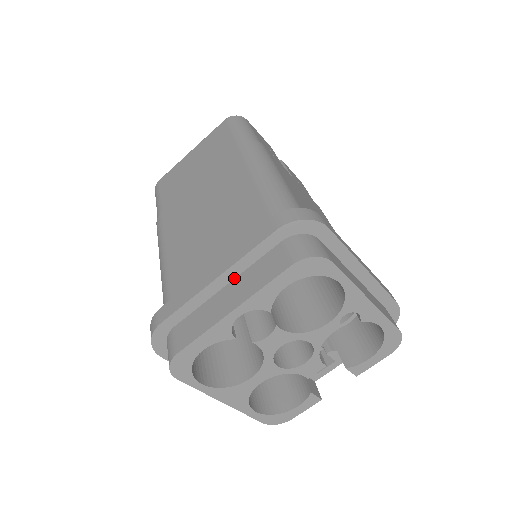
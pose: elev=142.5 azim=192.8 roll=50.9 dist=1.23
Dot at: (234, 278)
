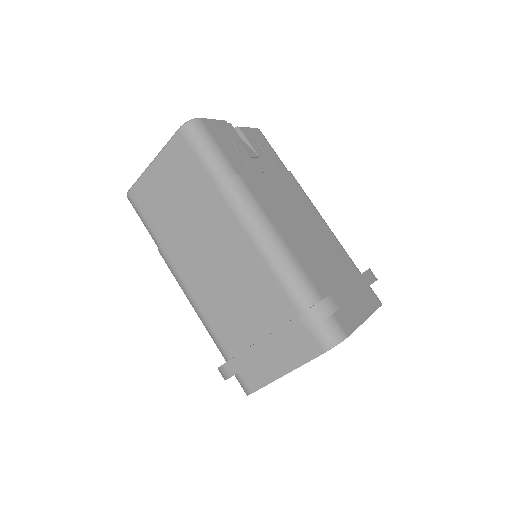
Dot at: occluded
